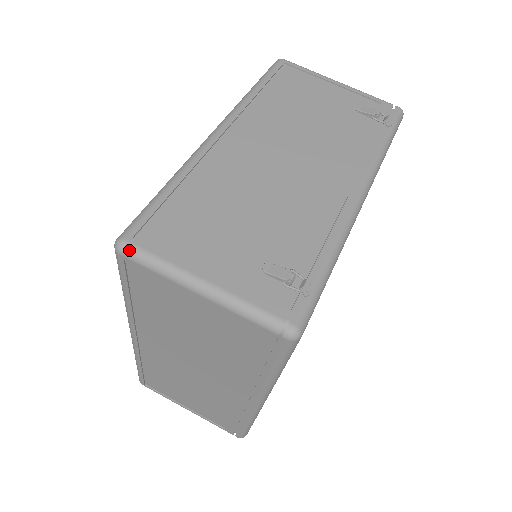
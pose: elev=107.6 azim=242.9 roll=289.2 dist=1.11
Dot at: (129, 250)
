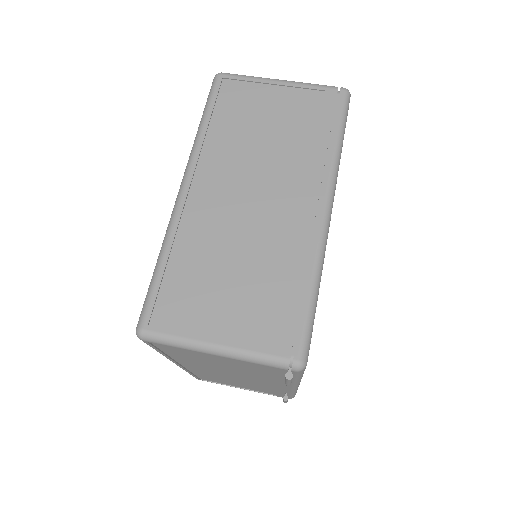
Dot at: (228, 73)
